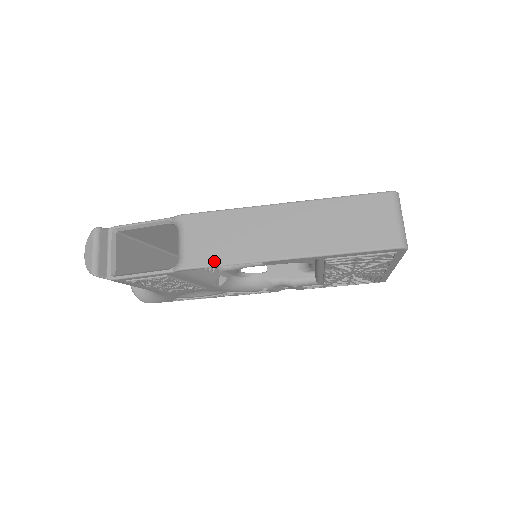
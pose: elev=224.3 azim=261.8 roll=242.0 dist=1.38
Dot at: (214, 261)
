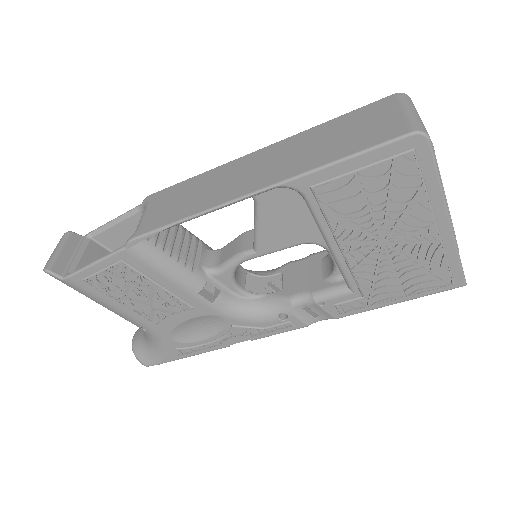
Dot at: (168, 221)
